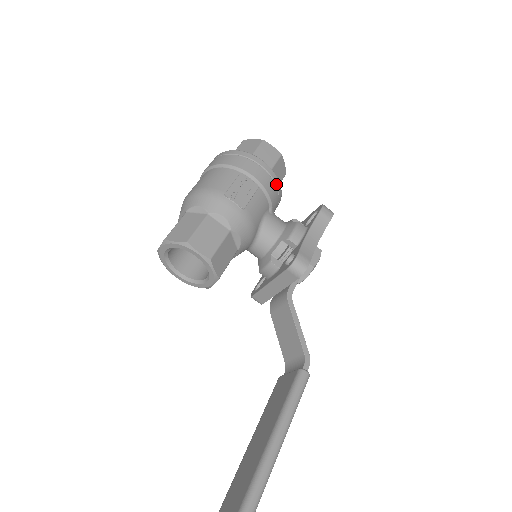
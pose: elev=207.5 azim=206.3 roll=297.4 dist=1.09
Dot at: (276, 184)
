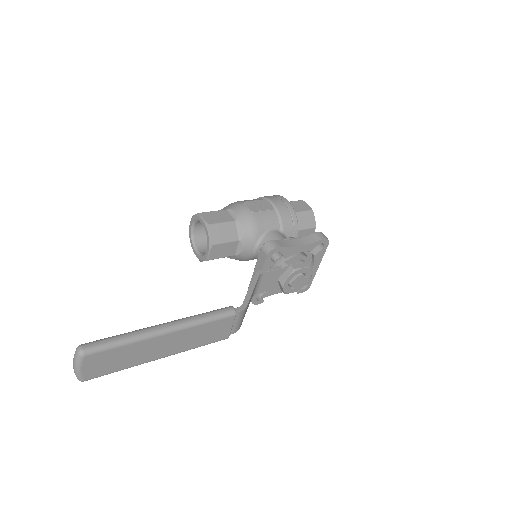
Dot at: (292, 216)
